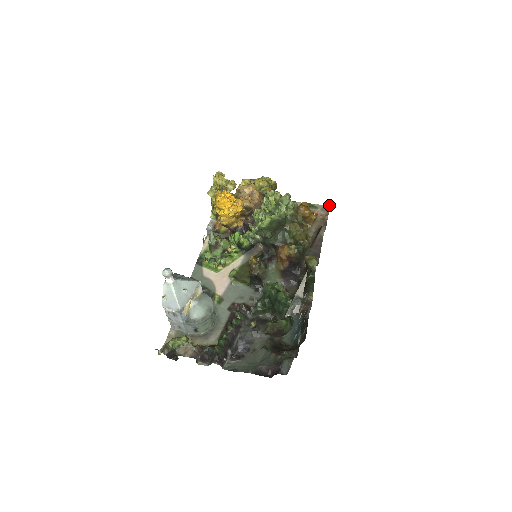
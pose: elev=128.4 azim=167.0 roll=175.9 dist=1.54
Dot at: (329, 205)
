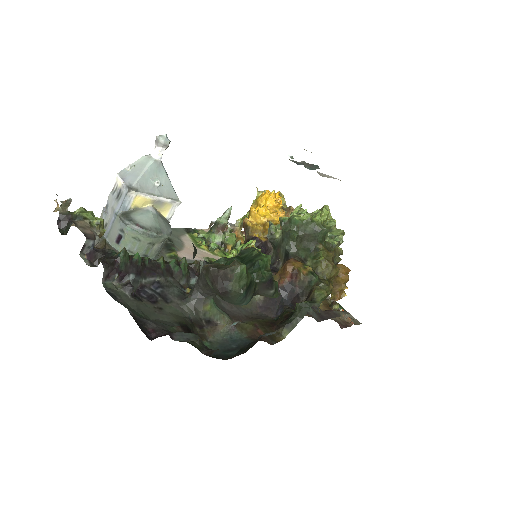
Dot at: occluded
